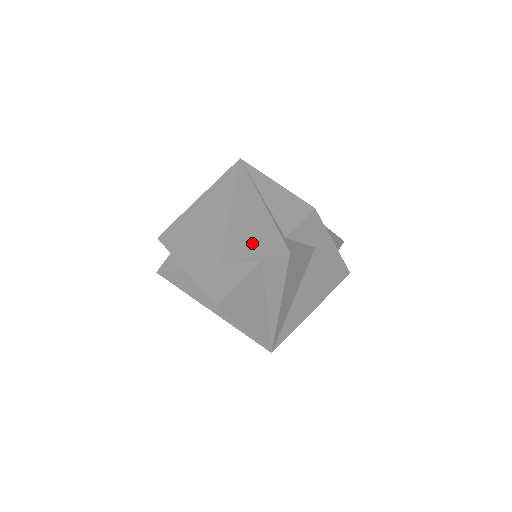
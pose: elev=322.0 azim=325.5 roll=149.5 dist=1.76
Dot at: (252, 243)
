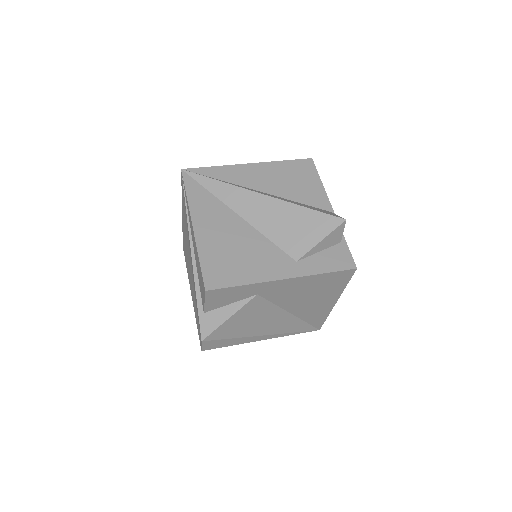
Dot at: (196, 304)
